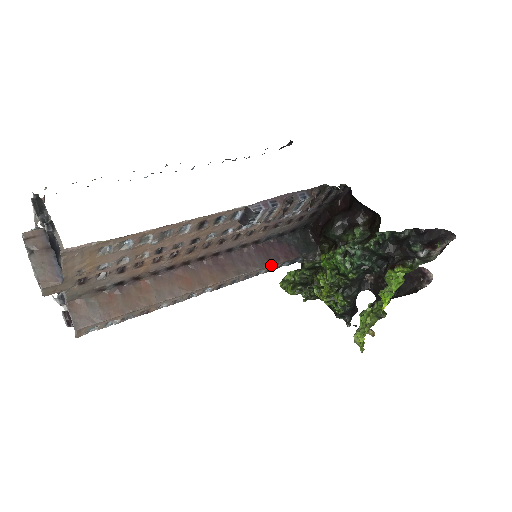
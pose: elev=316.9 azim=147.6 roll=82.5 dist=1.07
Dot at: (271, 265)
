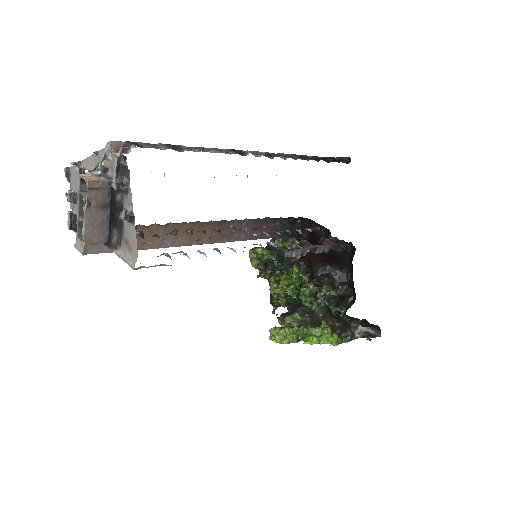
Dot at: (255, 239)
